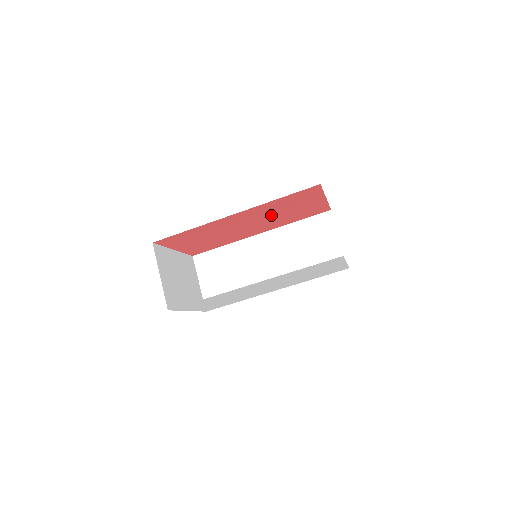
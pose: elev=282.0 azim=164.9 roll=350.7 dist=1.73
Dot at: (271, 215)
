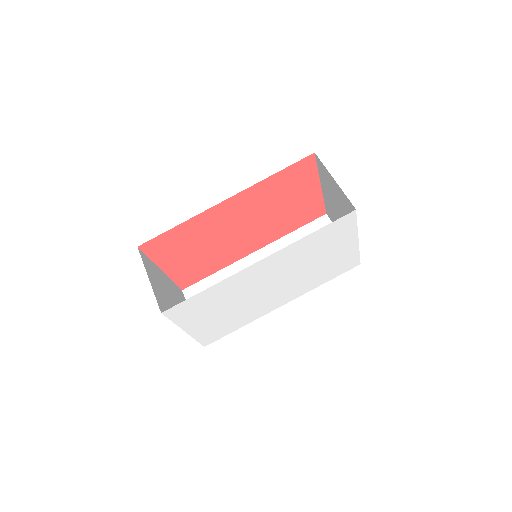
Dot at: (266, 212)
